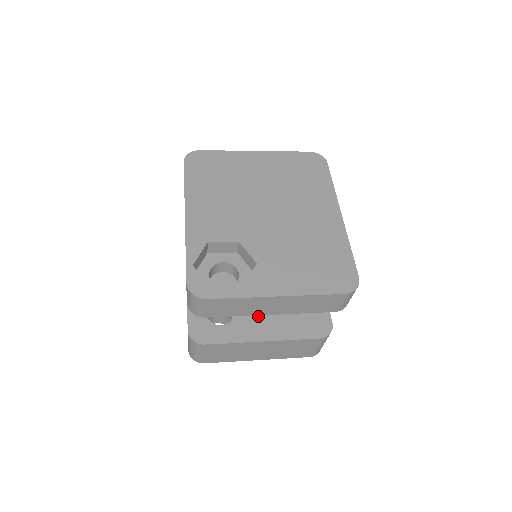
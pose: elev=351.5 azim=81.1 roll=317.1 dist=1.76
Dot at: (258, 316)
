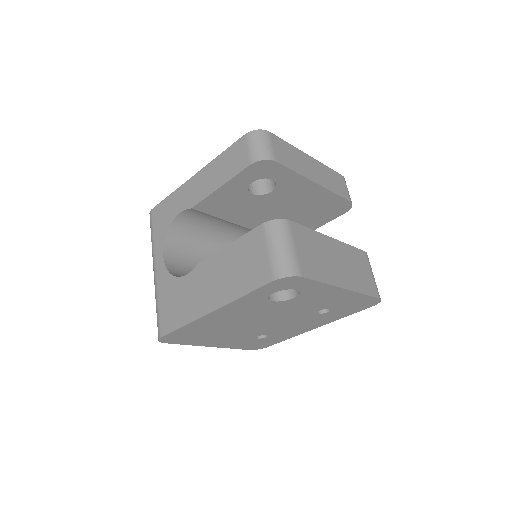
Dot at: occluded
